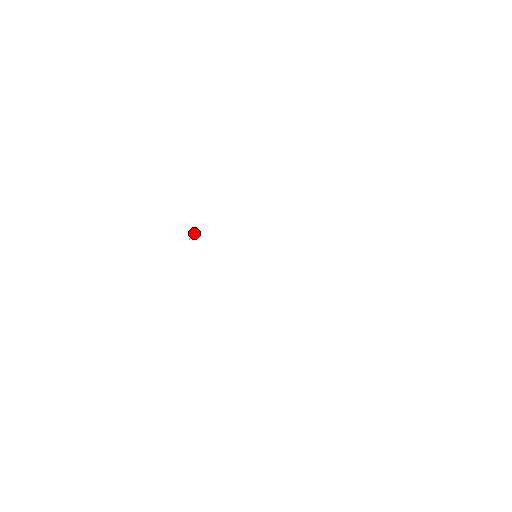
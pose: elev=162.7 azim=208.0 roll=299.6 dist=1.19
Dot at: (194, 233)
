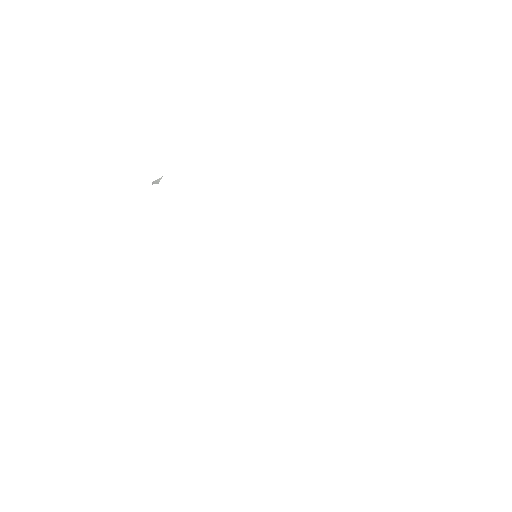
Dot at: occluded
